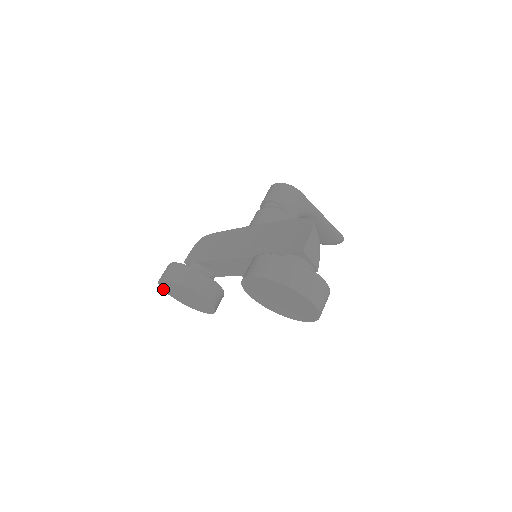
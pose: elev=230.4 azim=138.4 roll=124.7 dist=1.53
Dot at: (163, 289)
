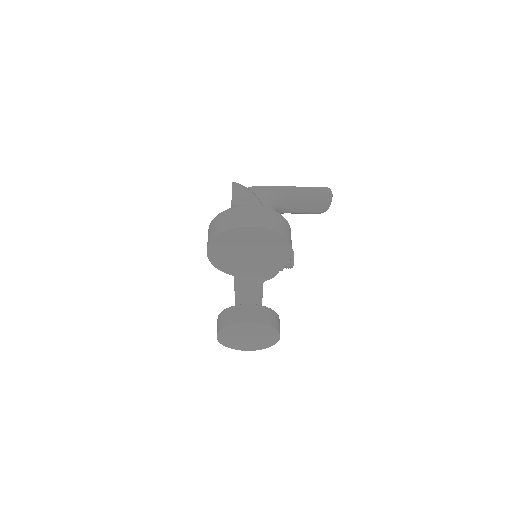
Dot at: occluded
